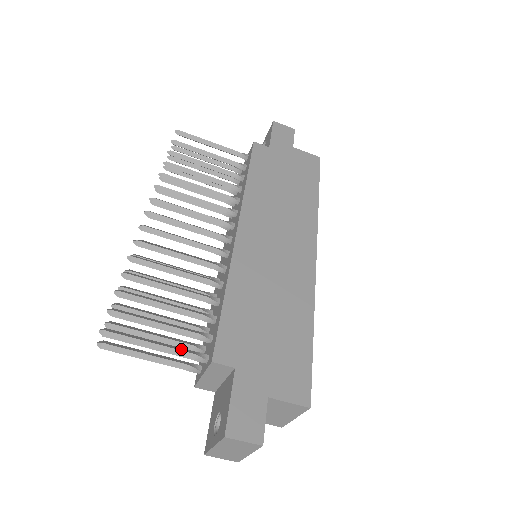
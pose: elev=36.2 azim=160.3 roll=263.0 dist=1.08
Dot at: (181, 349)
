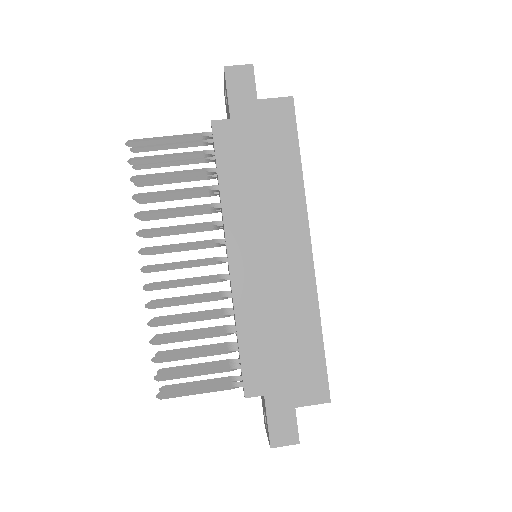
Dot at: (220, 386)
